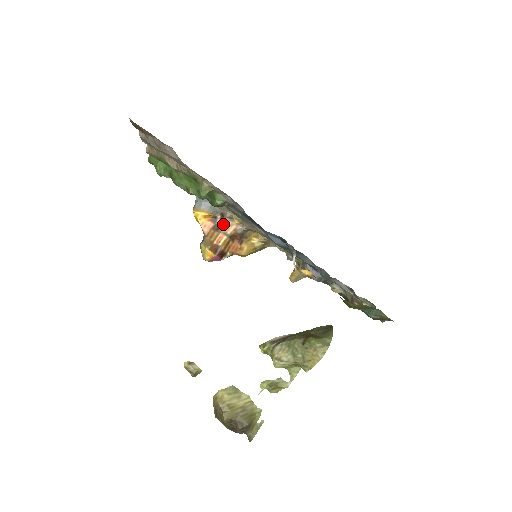
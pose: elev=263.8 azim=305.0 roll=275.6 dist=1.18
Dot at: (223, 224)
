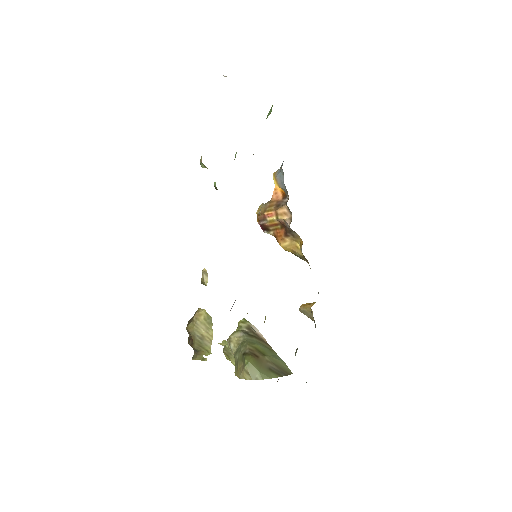
Dot at: (282, 206)
